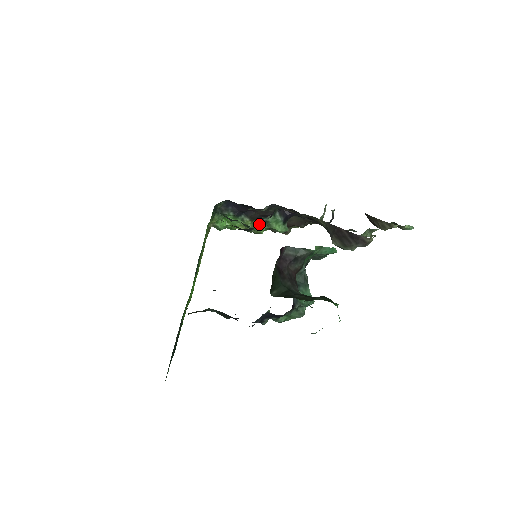
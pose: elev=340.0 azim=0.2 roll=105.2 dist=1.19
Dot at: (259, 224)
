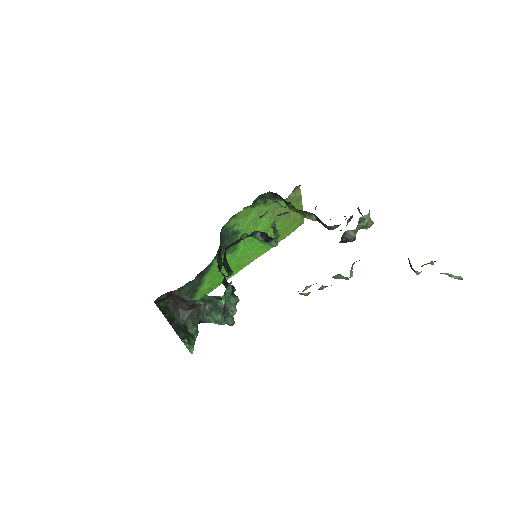
Dot at: (250, 236)
